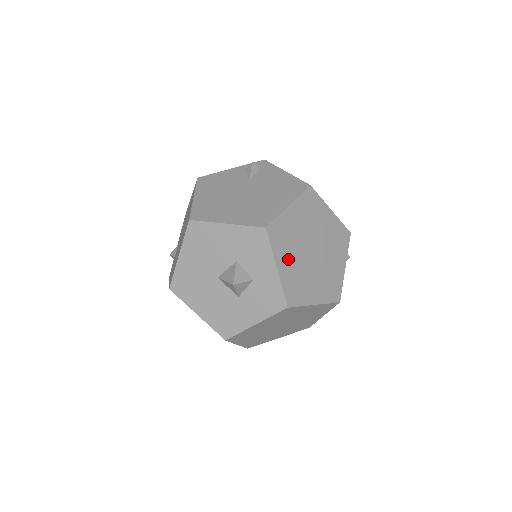
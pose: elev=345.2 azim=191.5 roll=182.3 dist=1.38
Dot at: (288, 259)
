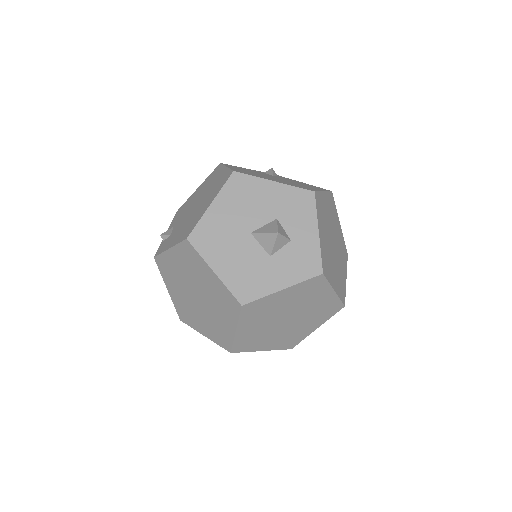
Dot at: (323, 232)
